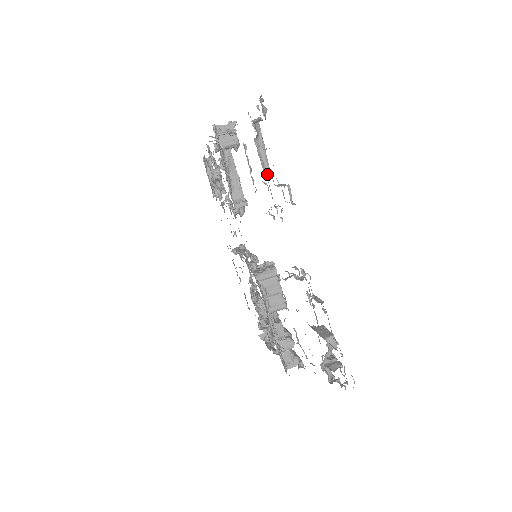
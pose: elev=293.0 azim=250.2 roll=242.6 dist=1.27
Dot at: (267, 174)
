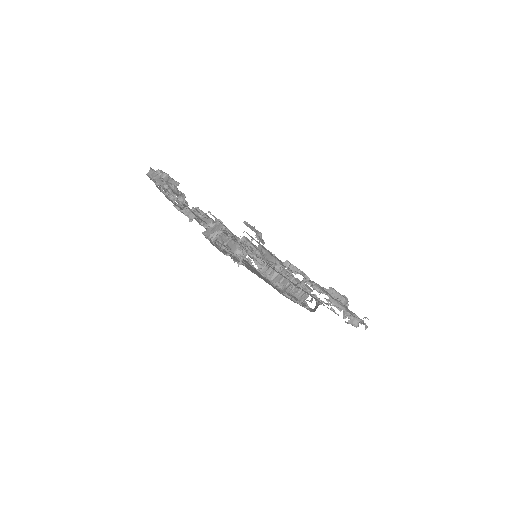
Dot at: (281, 271)
